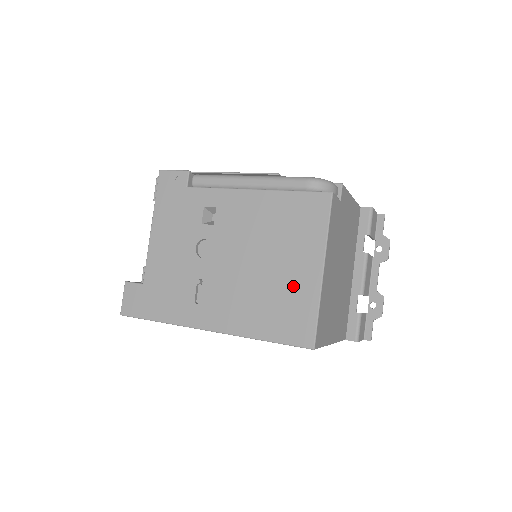
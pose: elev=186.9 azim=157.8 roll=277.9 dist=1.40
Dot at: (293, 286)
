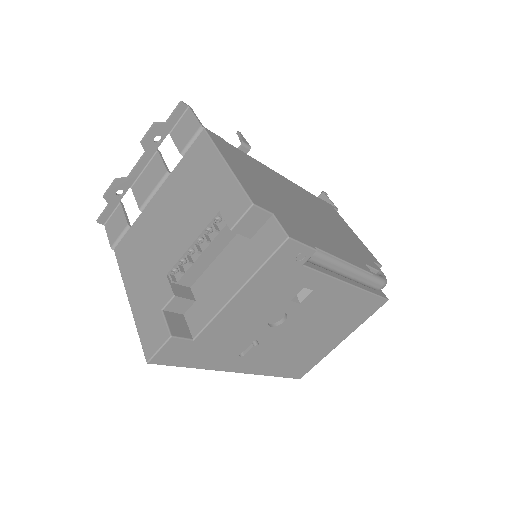
Dot at: (318, 349)
